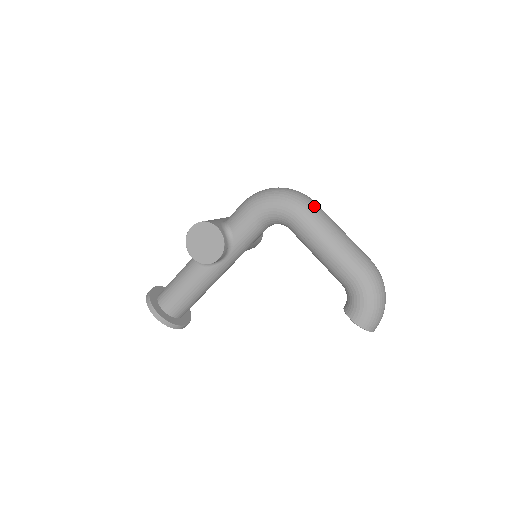
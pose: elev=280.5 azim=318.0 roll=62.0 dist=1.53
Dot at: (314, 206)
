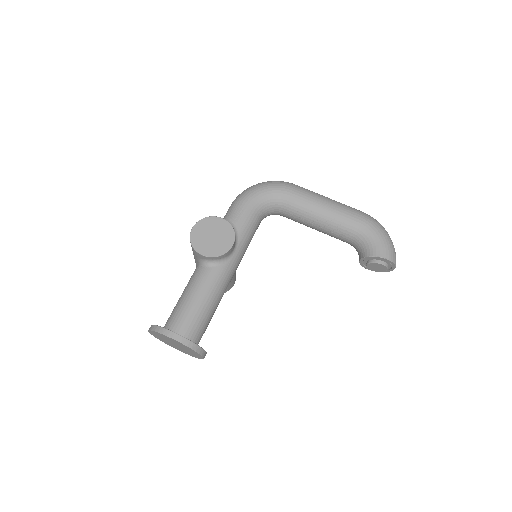
Dot at: (297, 185)
